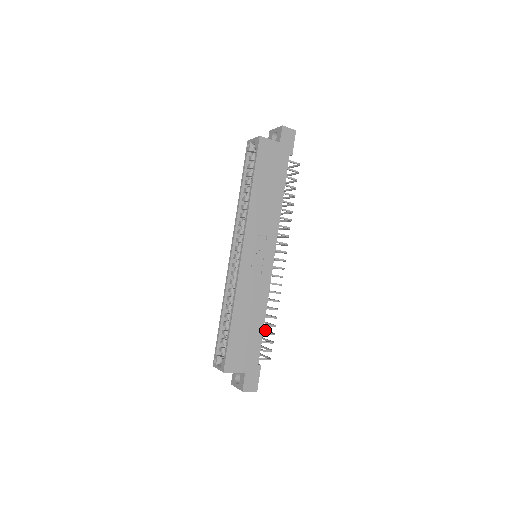
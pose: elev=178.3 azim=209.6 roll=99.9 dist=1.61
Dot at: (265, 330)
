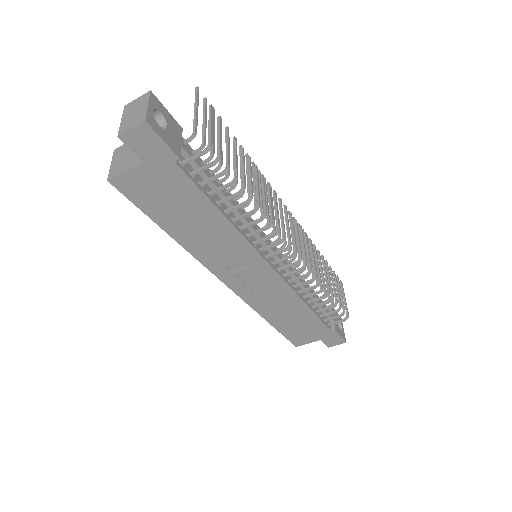
Dot at: occluded
